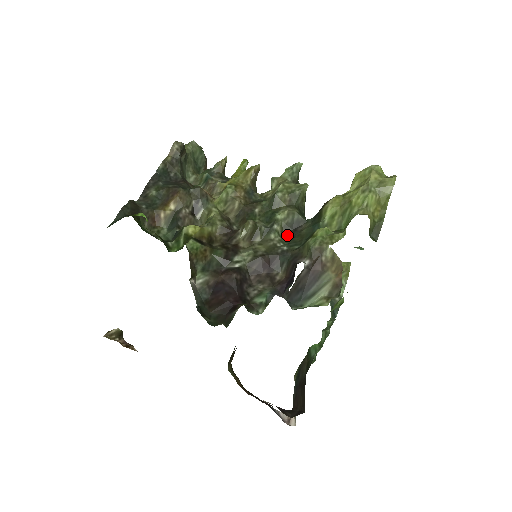
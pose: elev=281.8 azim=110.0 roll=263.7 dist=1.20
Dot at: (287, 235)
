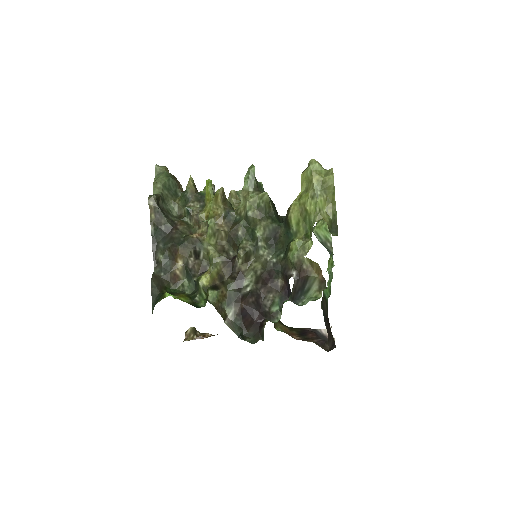
Dot at: (271, 244)
